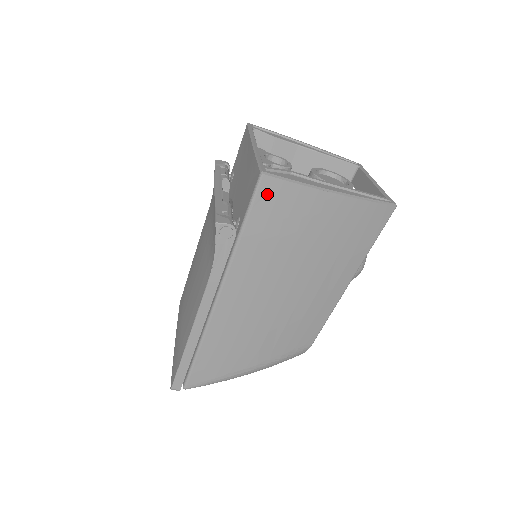
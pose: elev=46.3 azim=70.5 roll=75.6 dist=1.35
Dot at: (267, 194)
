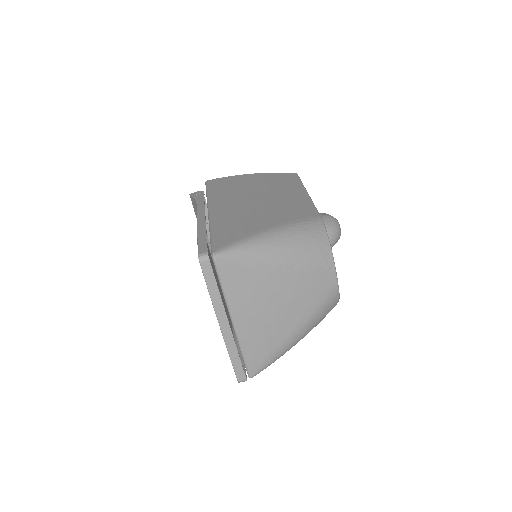
Dot at: (213, 183)
